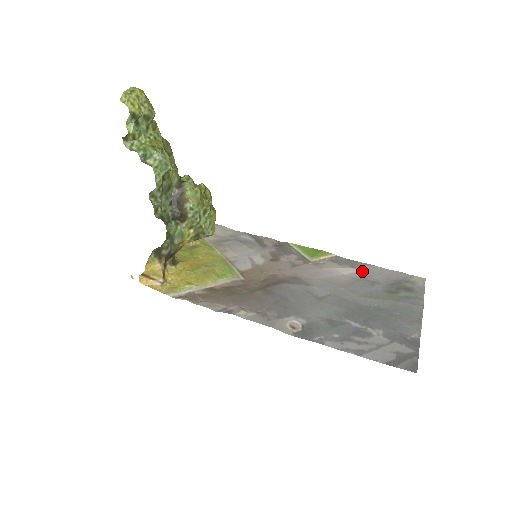
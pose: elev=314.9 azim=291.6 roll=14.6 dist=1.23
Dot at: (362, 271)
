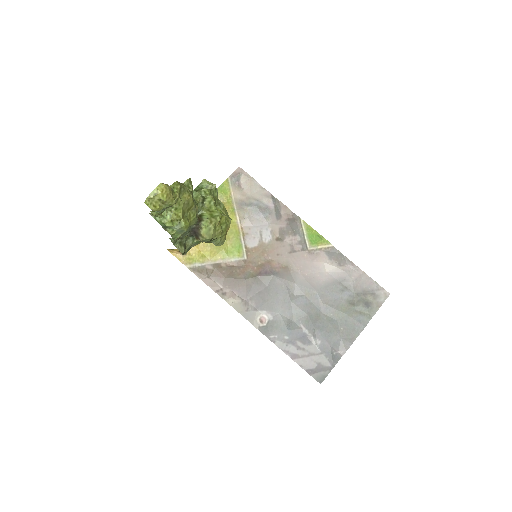
Dot at: (344, 272)
